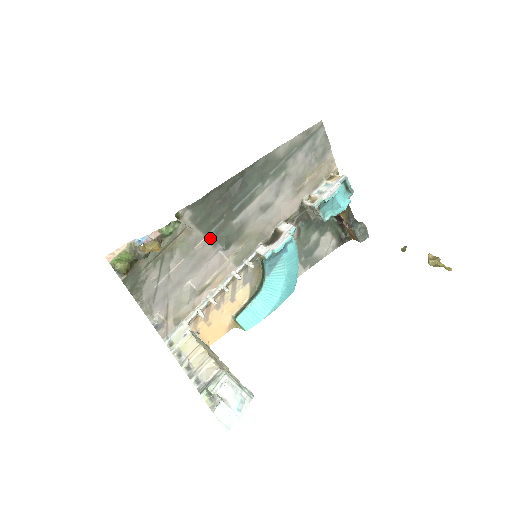
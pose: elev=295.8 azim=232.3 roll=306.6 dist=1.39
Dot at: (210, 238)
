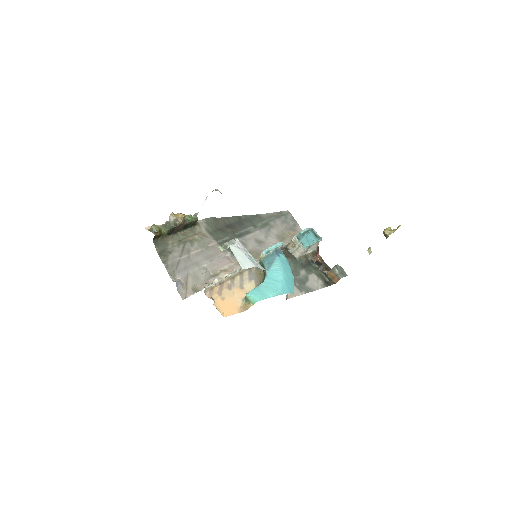
Dot at: (220, 244)
